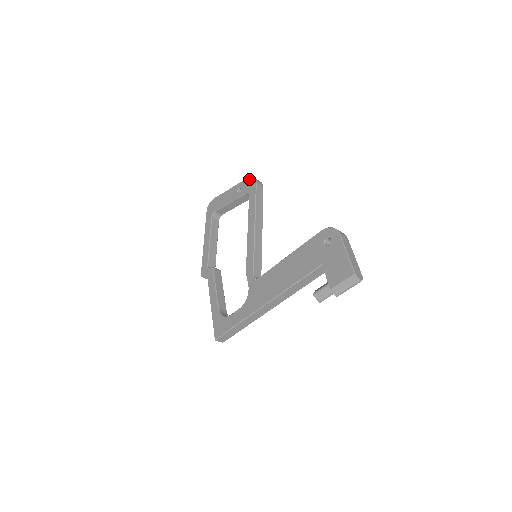
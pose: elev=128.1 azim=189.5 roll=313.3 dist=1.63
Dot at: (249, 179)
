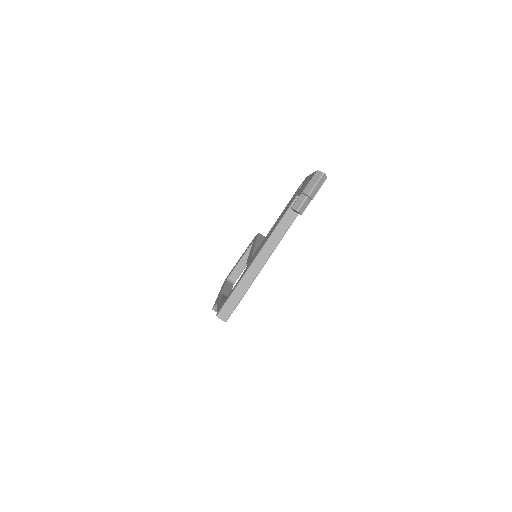
Dot at: (254, 237)
